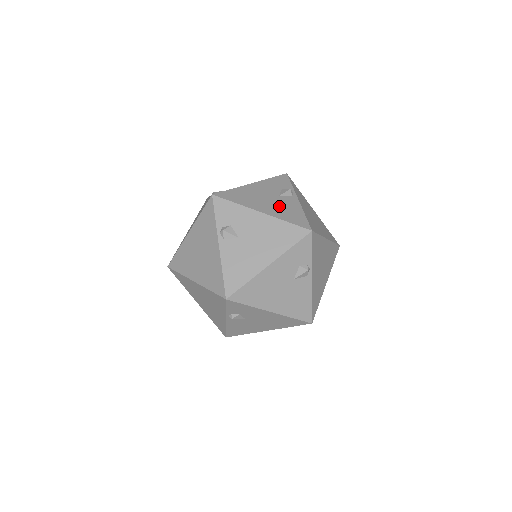
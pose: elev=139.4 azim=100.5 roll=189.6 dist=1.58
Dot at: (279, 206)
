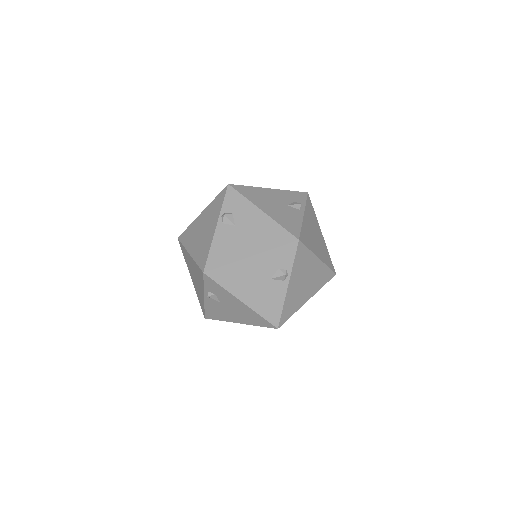
Dot at: (282, 212)
